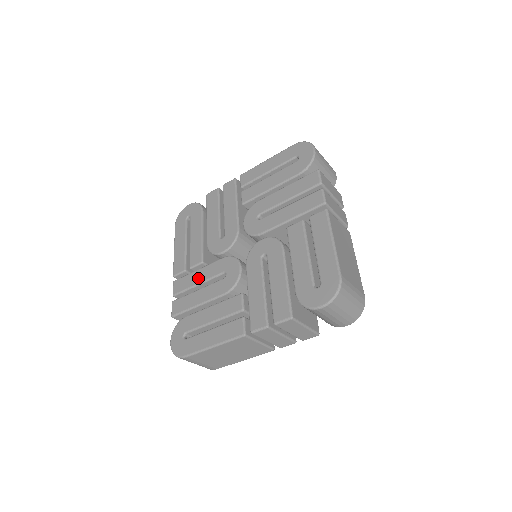
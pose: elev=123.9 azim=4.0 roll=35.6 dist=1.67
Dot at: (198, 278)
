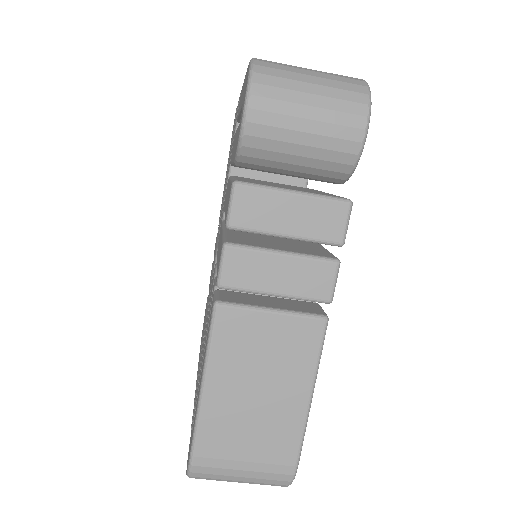
Dot at: (214, 254)
